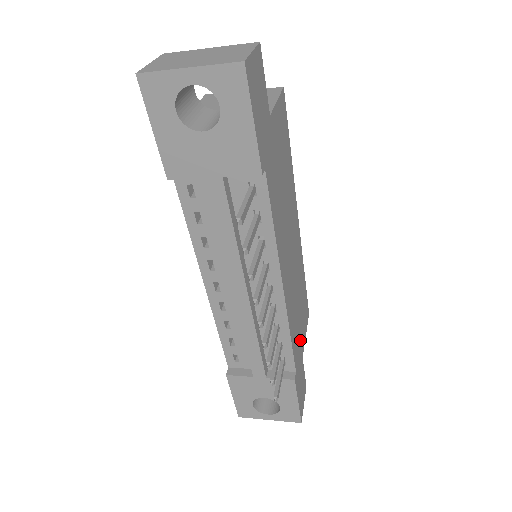
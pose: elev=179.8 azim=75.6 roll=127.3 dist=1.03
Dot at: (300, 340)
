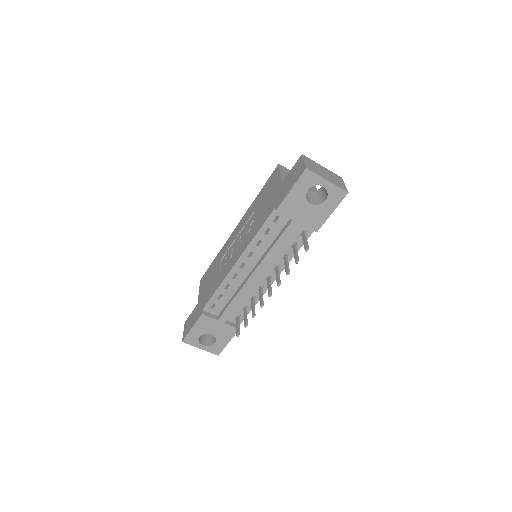
Dot at: occluded
